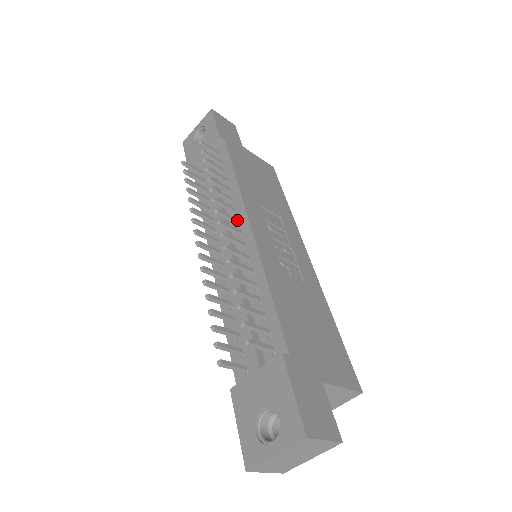
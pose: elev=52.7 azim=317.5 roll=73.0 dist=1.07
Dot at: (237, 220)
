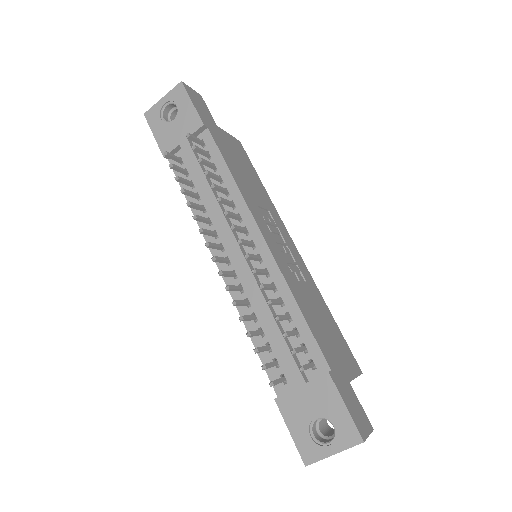
Dot at: (246, 230)
